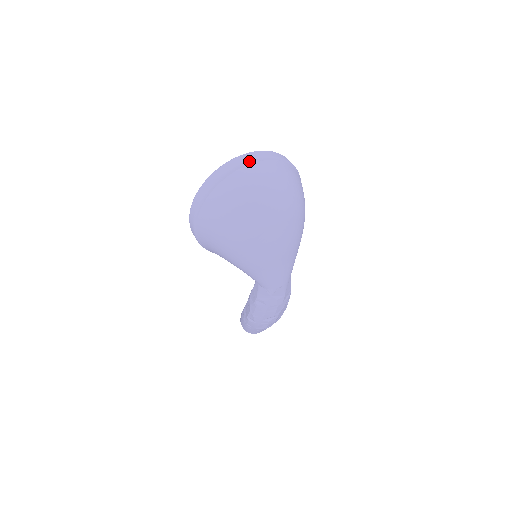
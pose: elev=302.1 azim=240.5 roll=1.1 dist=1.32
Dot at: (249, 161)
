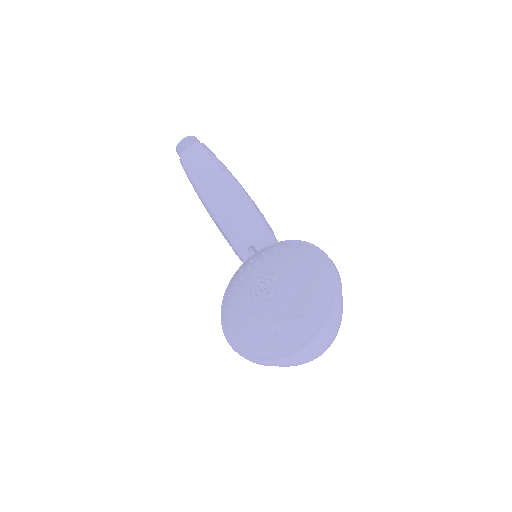
Dot at: (313, 351)
